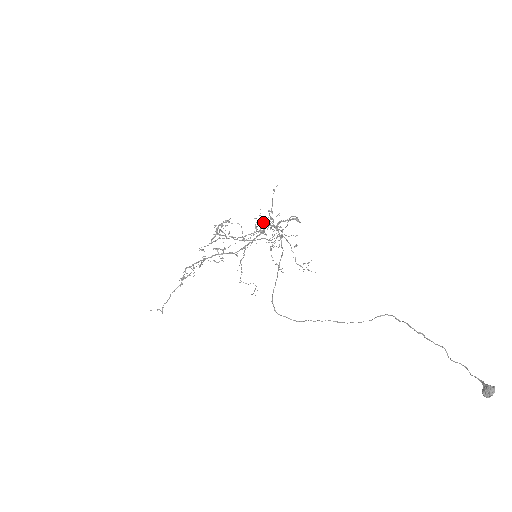
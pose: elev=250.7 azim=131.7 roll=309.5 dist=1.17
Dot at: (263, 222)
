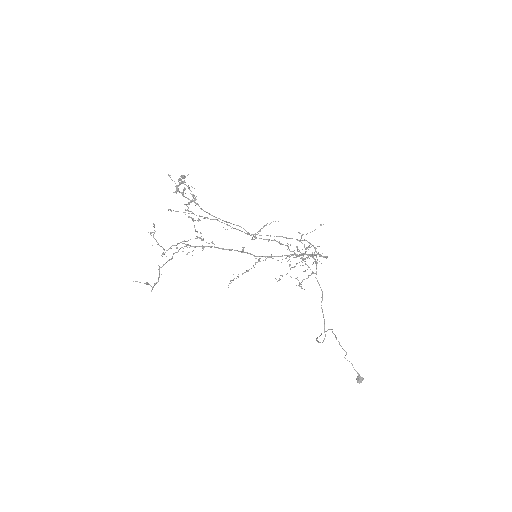
Dot at: occluded
